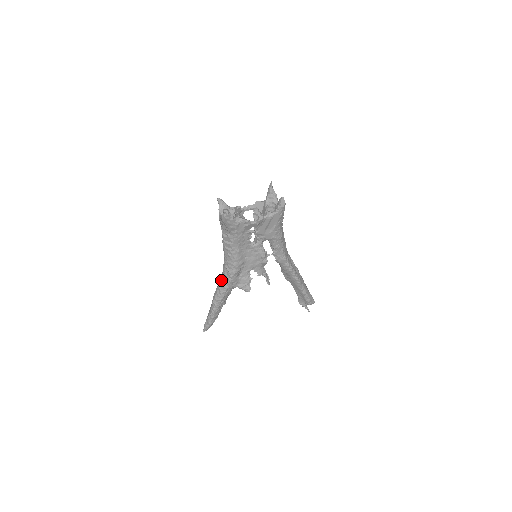
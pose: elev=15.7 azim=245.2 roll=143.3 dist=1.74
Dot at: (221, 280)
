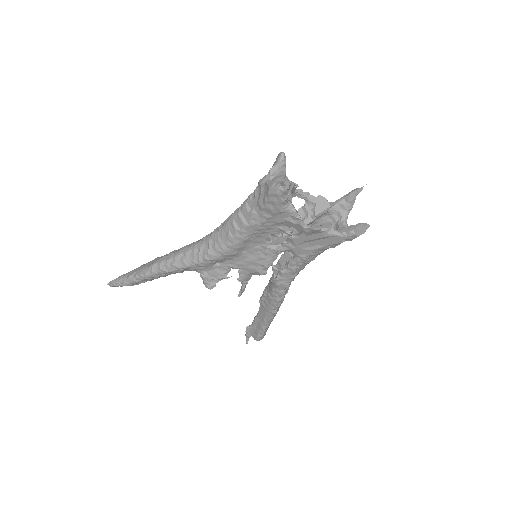
Dot at: (187, 250)
